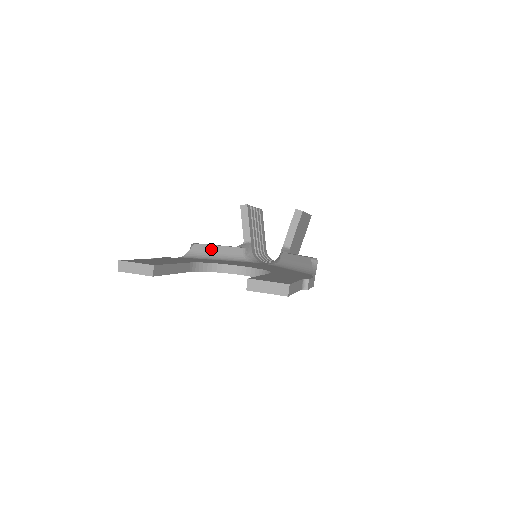
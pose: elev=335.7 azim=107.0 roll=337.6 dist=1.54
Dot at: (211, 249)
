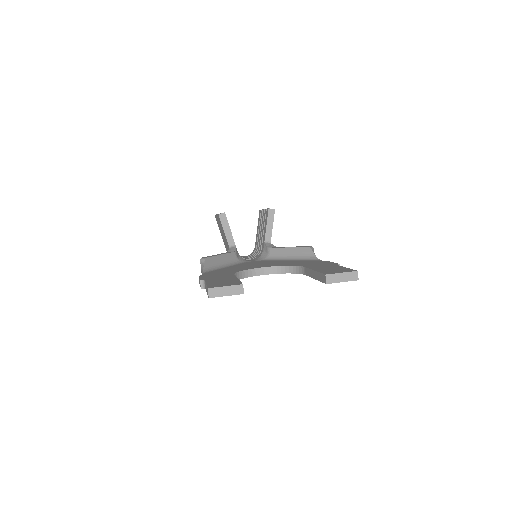
Dot at: (216, 259)
